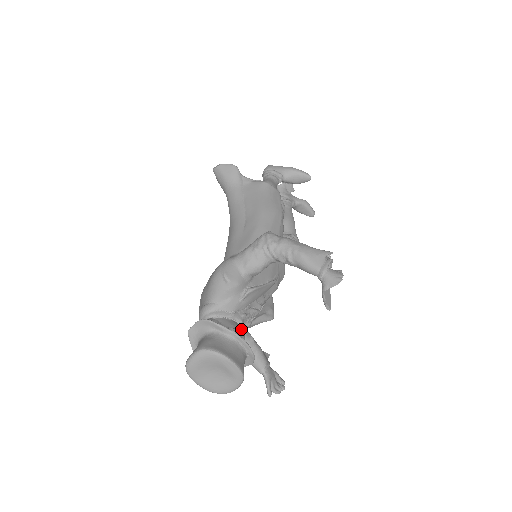
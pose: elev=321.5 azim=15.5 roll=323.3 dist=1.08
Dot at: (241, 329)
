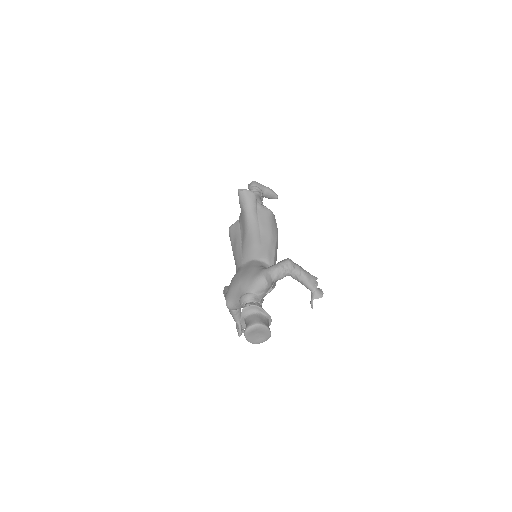
Dot at: occluded
